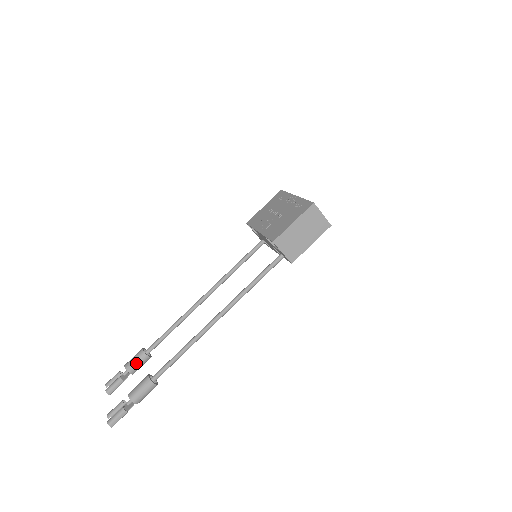
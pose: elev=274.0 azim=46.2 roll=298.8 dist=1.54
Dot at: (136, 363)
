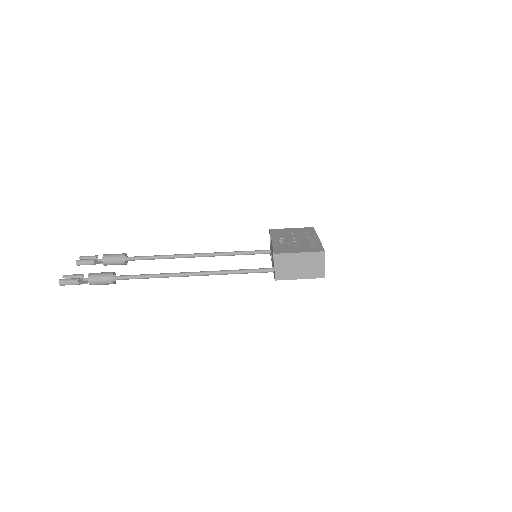
Dot at: (113, 259)
